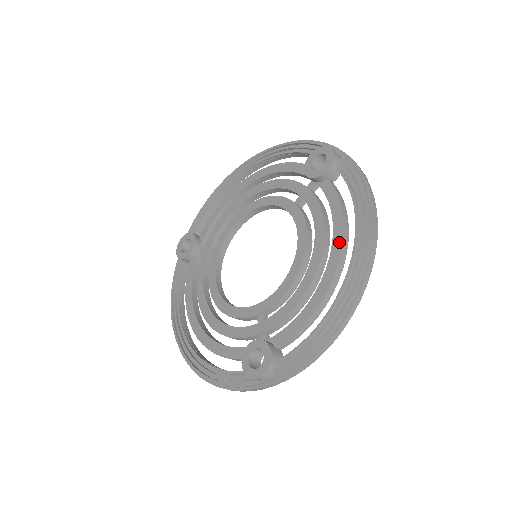
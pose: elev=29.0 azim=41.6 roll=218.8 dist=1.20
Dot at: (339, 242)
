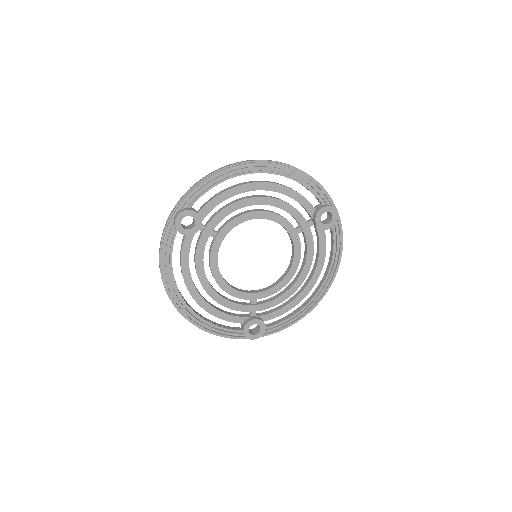
Dot at: (318, 275)
